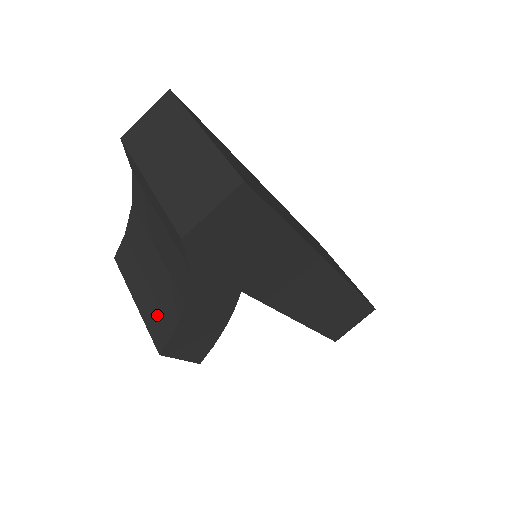
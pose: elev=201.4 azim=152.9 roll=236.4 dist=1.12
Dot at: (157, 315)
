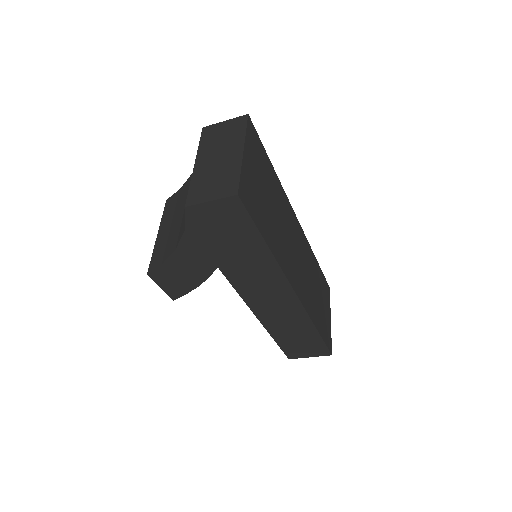
Dot at: (161, 249)
